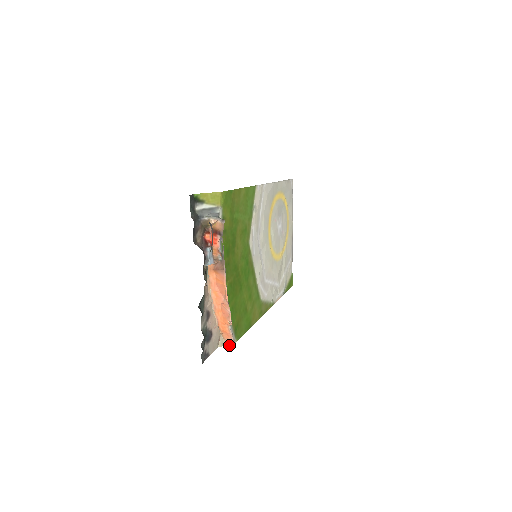
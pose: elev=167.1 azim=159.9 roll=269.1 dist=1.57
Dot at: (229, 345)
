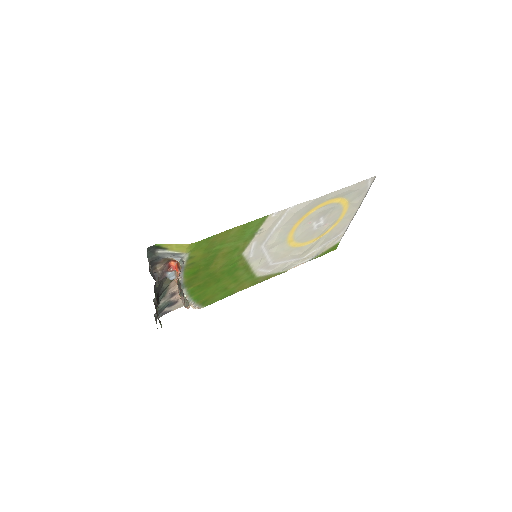
Dot at: occluded
